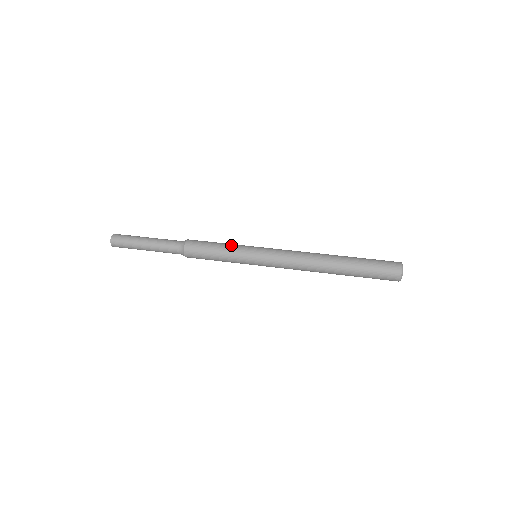
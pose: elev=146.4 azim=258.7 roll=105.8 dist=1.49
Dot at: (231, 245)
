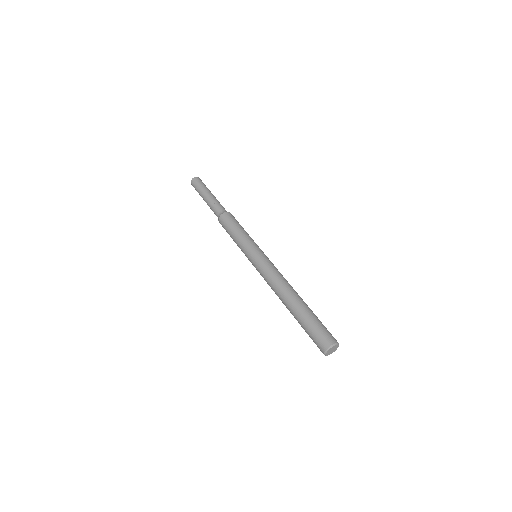
Dot at: (240, 239)
